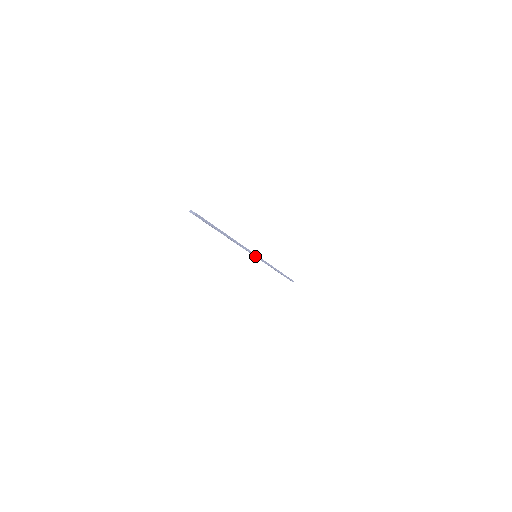
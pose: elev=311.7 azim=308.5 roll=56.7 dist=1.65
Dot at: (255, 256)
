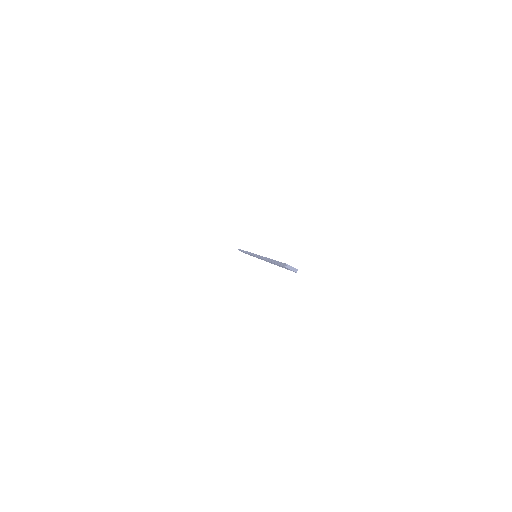
Dot at: occluded
